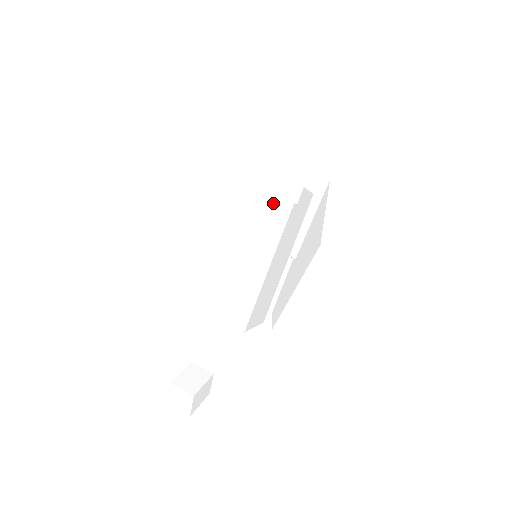
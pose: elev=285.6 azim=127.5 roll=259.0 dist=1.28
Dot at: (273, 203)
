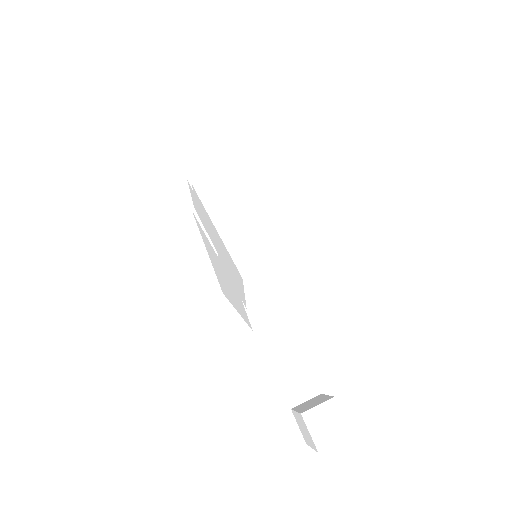
Dot at: (245, 168)
